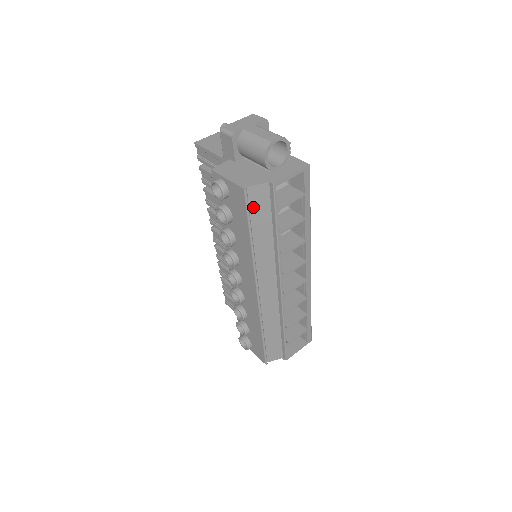
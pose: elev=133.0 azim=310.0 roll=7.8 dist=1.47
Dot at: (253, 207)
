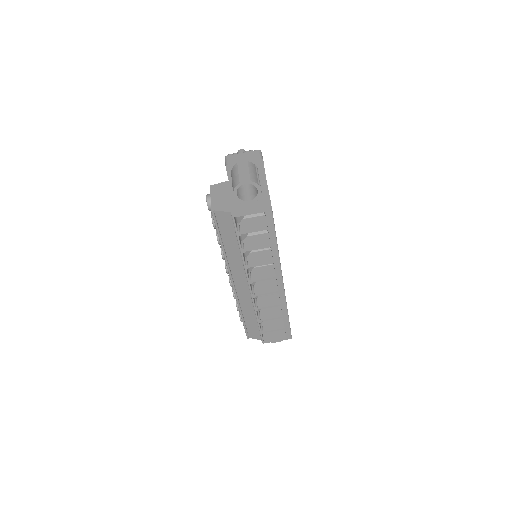
Dot at: (221, 225)
